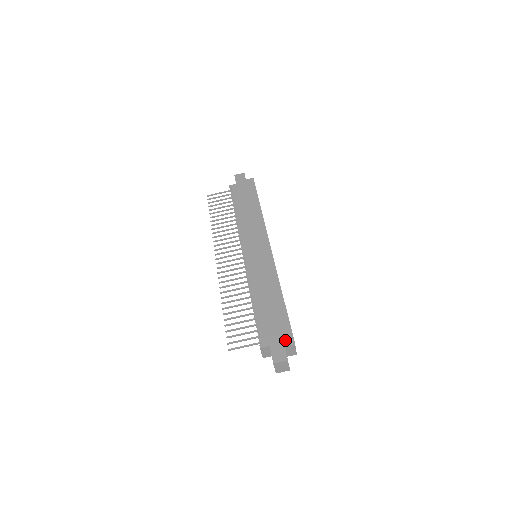
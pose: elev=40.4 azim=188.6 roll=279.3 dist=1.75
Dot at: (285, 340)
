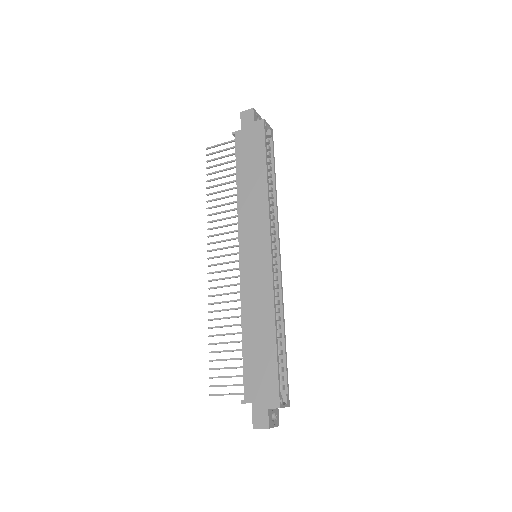
Dot at: (269, 400)
